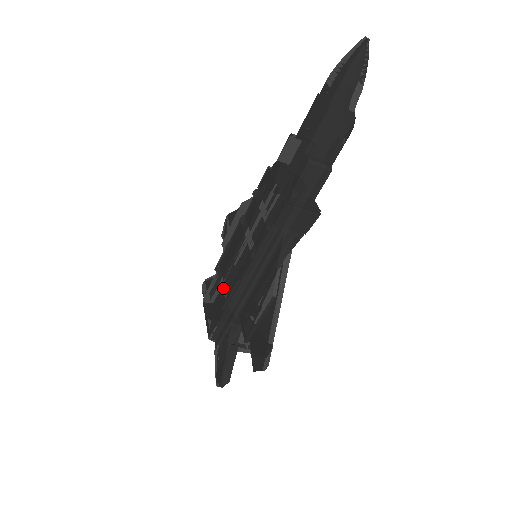
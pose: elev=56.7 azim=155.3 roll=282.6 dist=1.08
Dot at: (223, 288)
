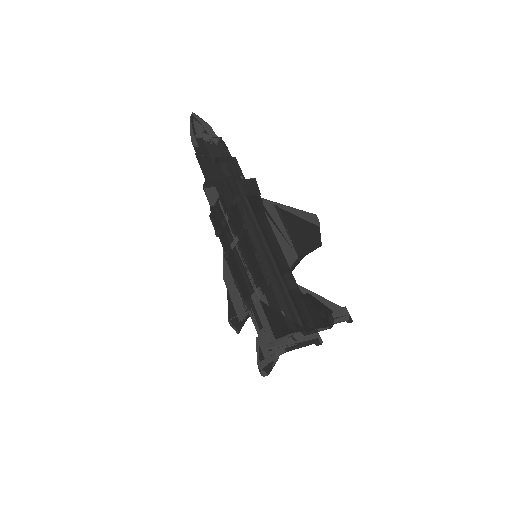
Dot at: occluded
